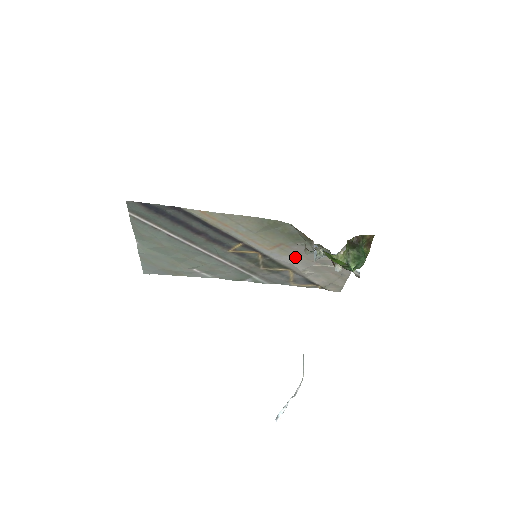
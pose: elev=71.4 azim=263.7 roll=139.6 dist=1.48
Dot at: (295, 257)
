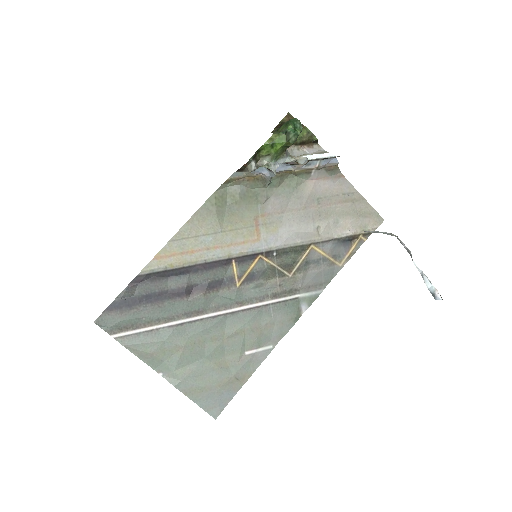
Dot at: (287, 221)
